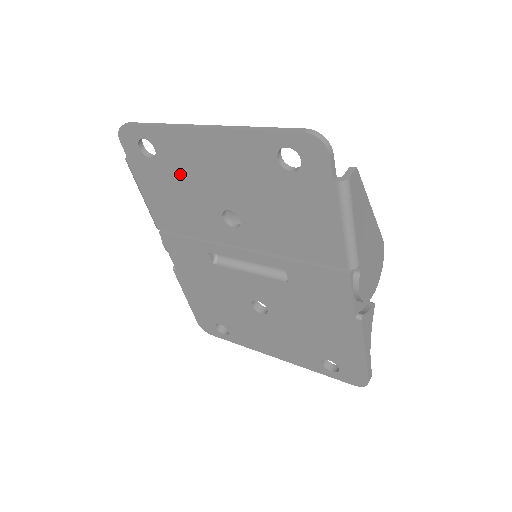
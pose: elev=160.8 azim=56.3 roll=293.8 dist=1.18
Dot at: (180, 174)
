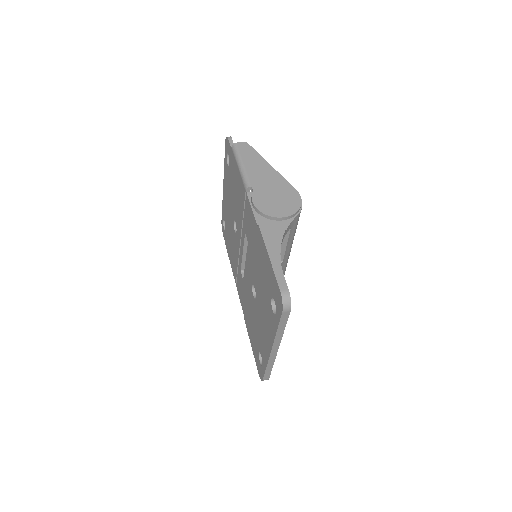
Dot at: (228, 224)
